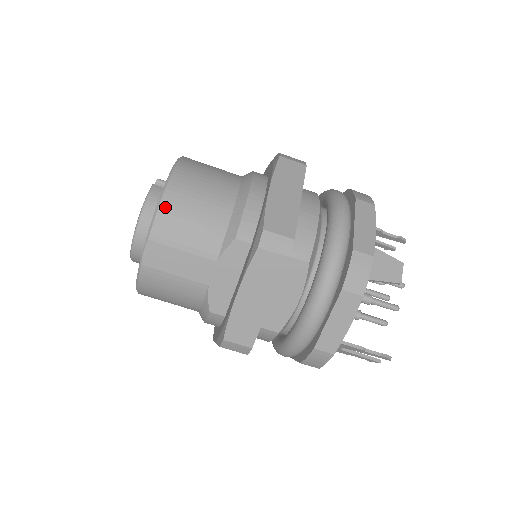
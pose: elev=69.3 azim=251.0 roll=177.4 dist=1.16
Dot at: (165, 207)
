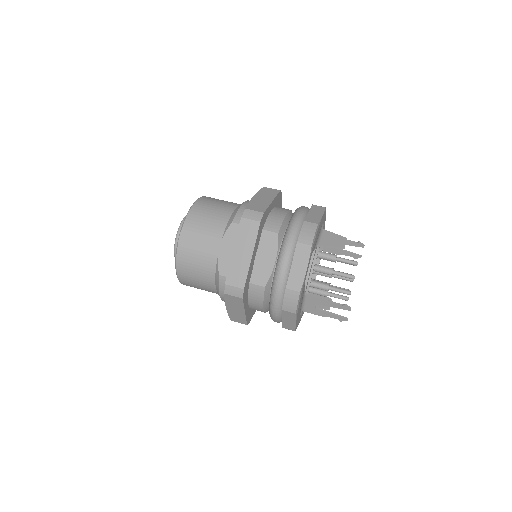
Dot at: (193, 211)
